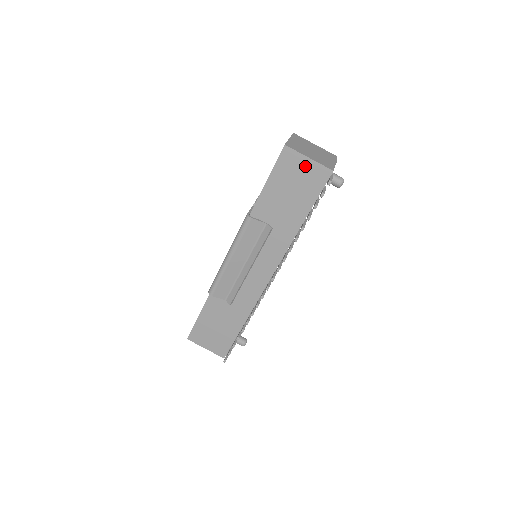
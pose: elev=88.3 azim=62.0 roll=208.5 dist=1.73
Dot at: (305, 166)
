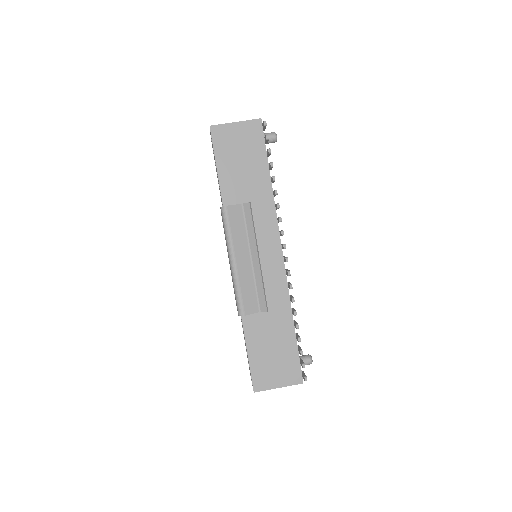
Dot at: (237, 131)
